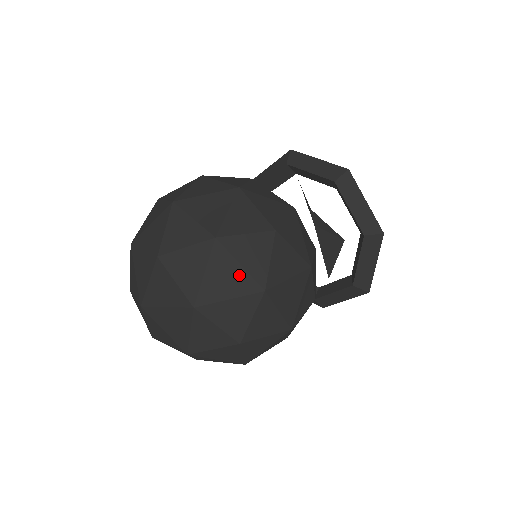
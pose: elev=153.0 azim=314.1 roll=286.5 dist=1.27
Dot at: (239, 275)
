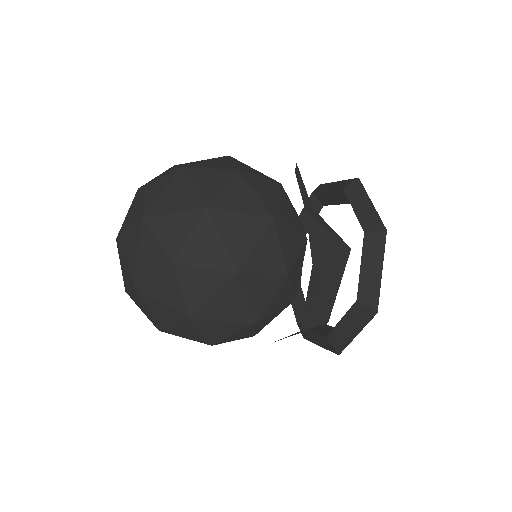
Dot at: (189, 194)
